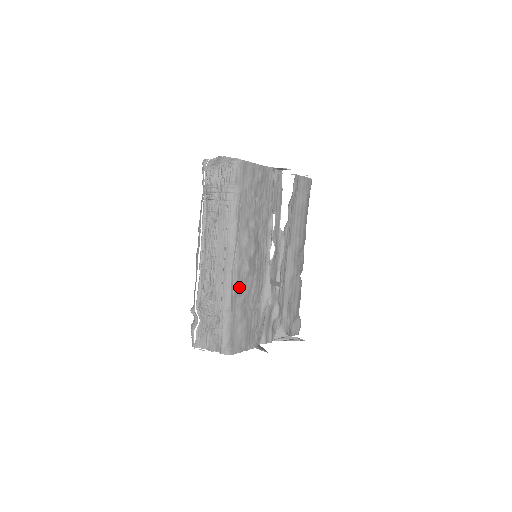
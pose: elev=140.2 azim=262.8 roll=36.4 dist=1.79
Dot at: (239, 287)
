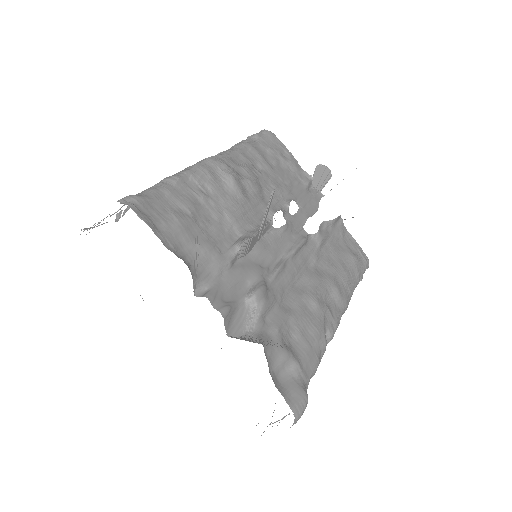
Dot at: (206, 180)
